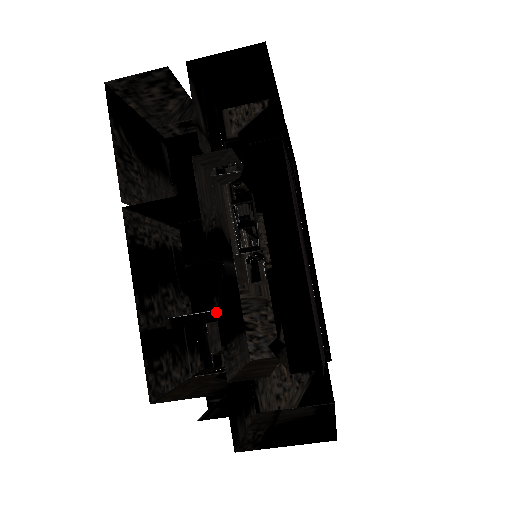
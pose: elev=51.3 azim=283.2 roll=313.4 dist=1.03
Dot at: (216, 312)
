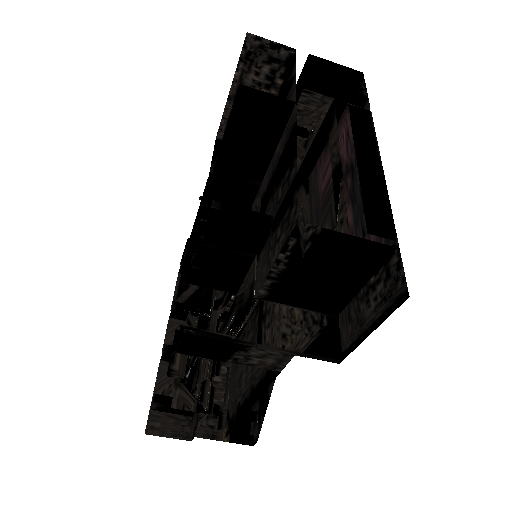
Dot at: occluded
